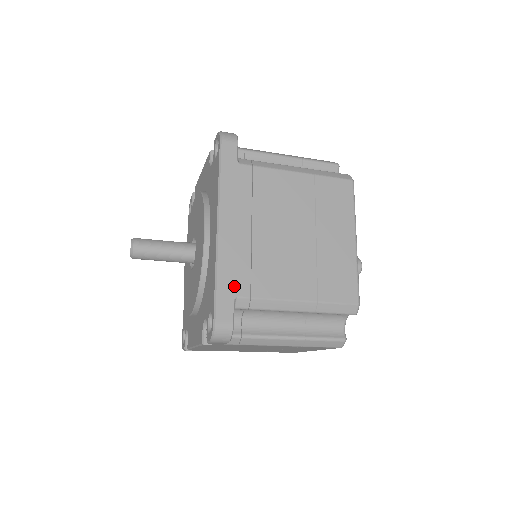
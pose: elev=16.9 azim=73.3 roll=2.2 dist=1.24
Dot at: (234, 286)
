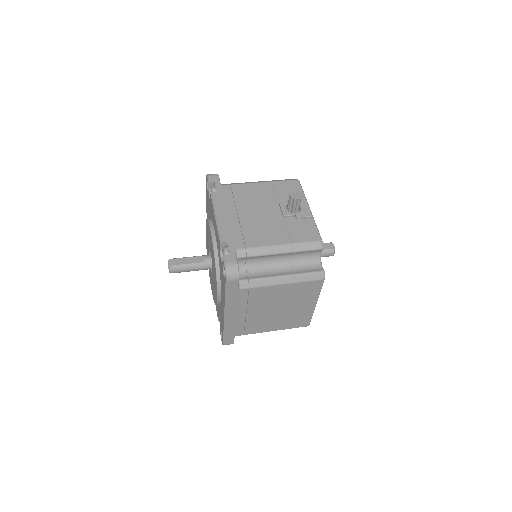
Dot at: (234, 333)
